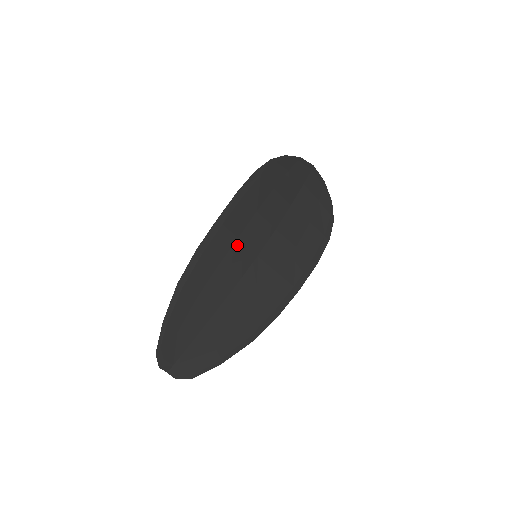
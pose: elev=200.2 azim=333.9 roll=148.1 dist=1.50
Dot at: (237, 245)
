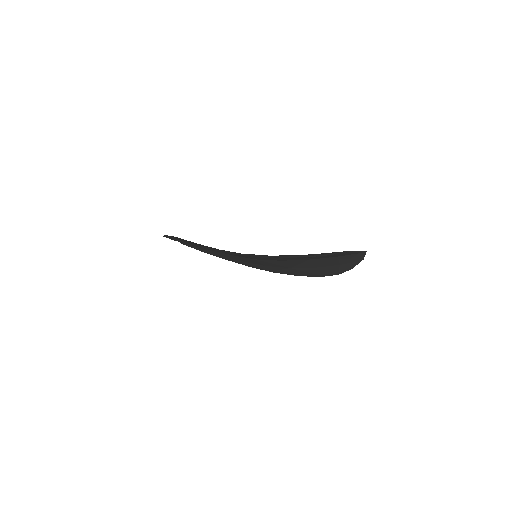
Dot at: occluded
